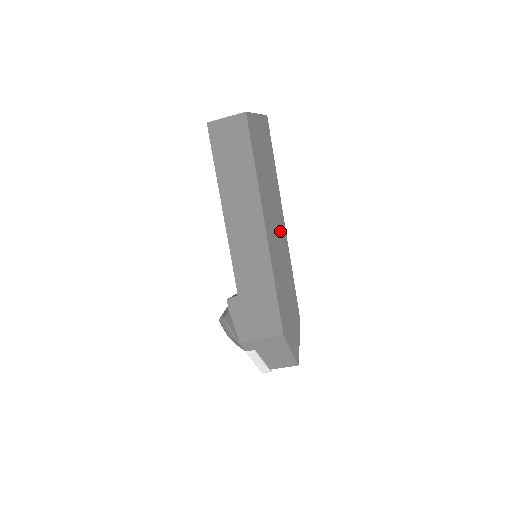
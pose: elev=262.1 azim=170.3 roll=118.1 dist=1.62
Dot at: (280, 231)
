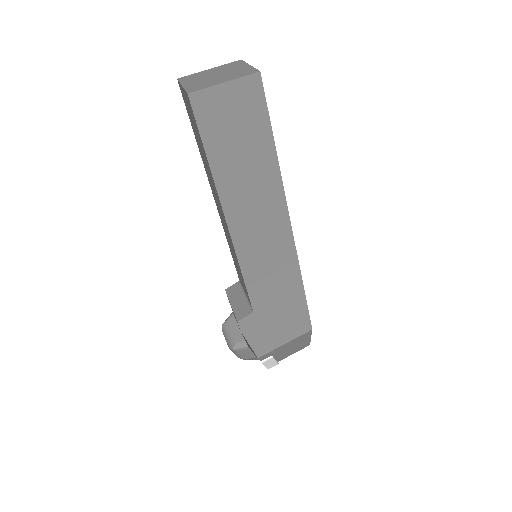
Dot at: occluded
